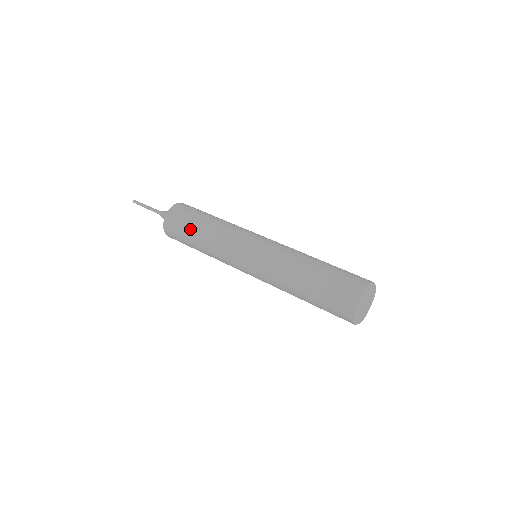
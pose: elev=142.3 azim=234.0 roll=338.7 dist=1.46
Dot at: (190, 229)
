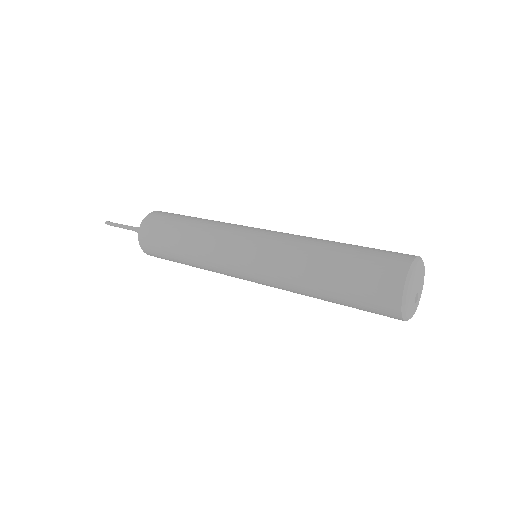
Dot at: (169, 236)
